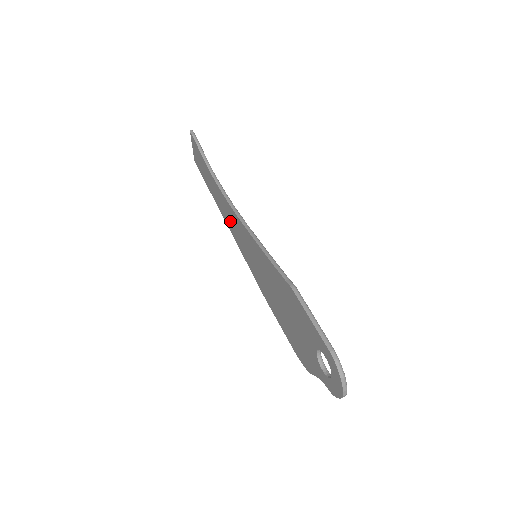
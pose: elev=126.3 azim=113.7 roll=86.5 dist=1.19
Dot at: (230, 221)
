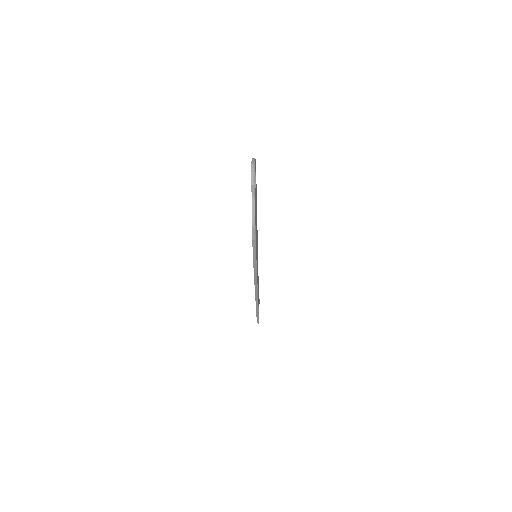
Dot at: occluded
